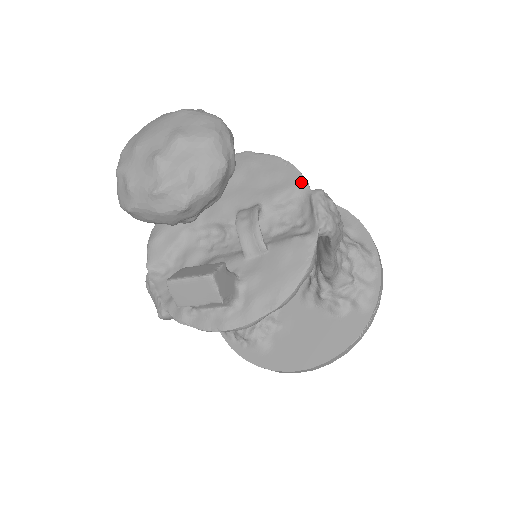
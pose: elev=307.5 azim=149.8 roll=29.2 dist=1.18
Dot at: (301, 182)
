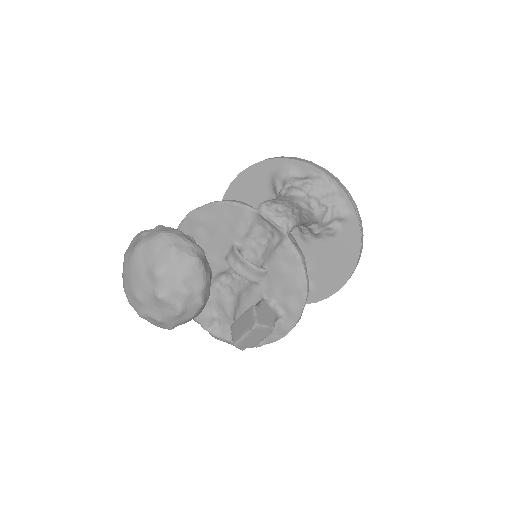
Dot at: (245, 210)
